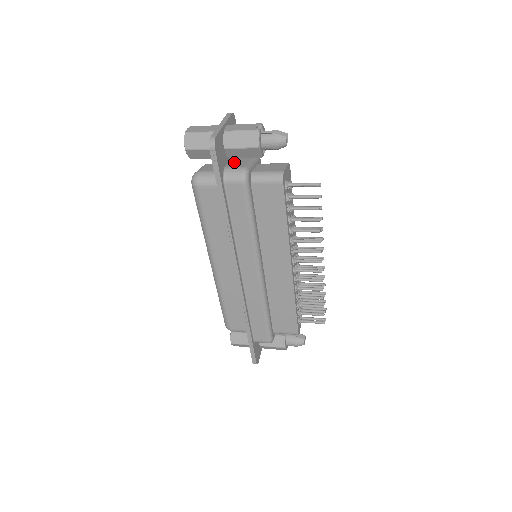
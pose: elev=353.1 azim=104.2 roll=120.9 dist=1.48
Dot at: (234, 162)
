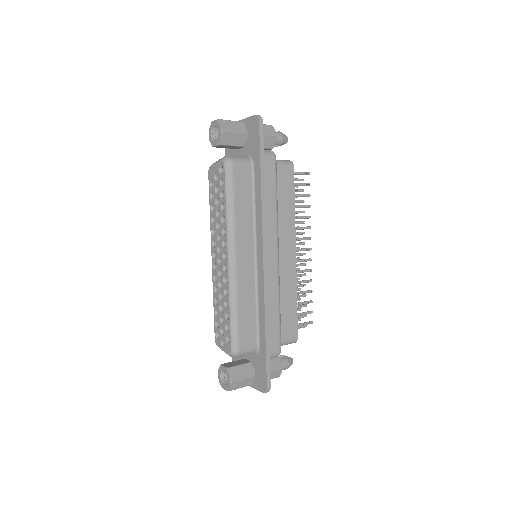
Dot at: occluded
